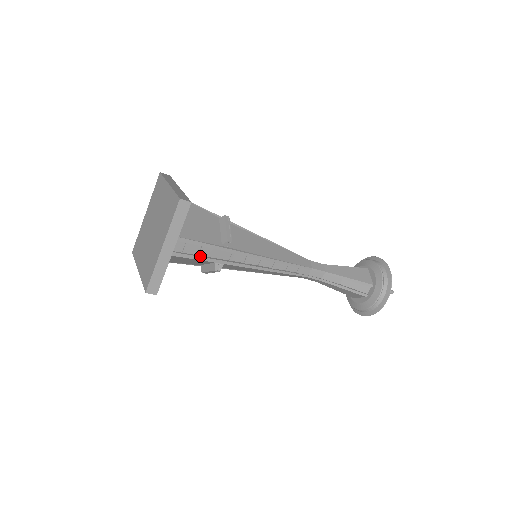
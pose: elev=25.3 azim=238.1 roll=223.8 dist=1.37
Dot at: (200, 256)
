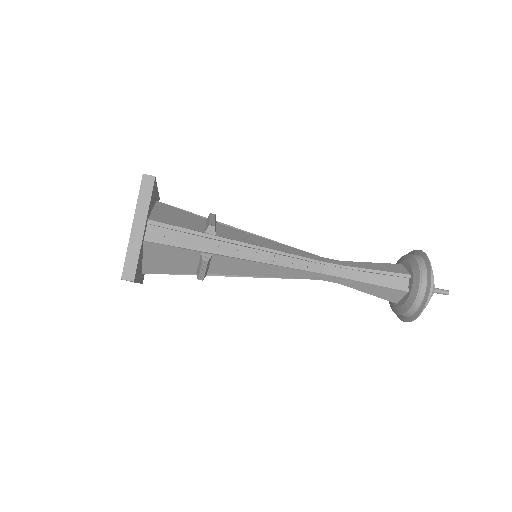
Dot at: (181, 243)
